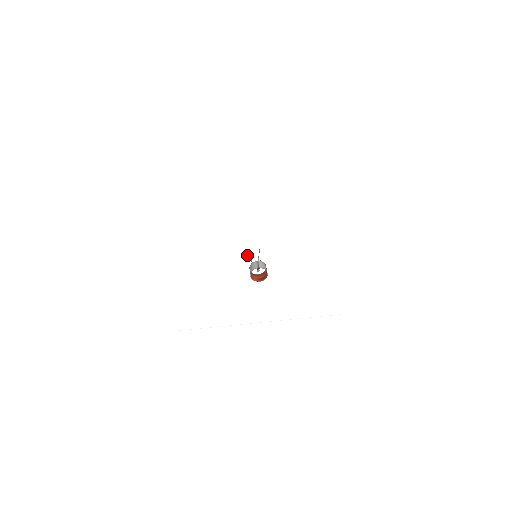
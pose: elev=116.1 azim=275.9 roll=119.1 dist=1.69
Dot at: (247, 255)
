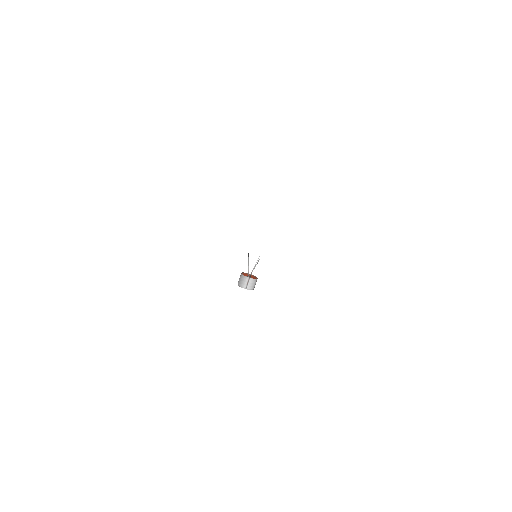
Dot at: occluded
